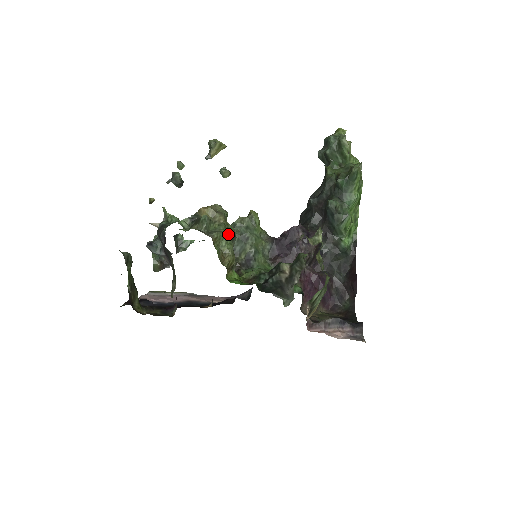
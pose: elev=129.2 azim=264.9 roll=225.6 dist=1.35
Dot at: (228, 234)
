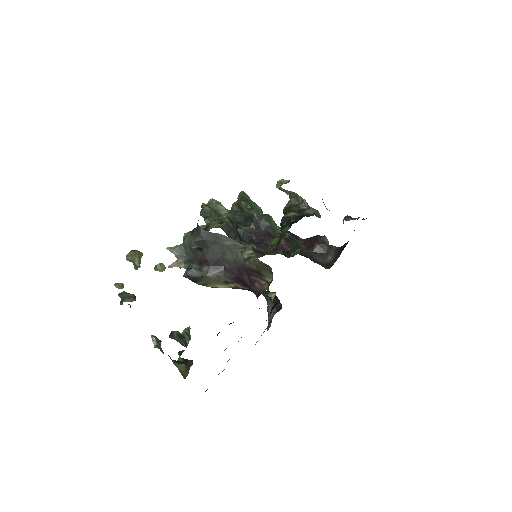
Dot at: occluded
